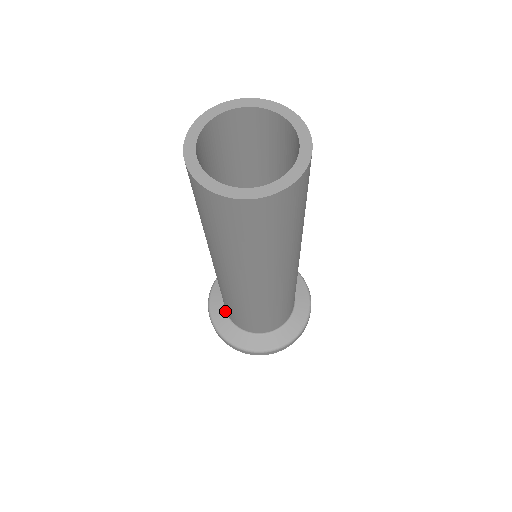
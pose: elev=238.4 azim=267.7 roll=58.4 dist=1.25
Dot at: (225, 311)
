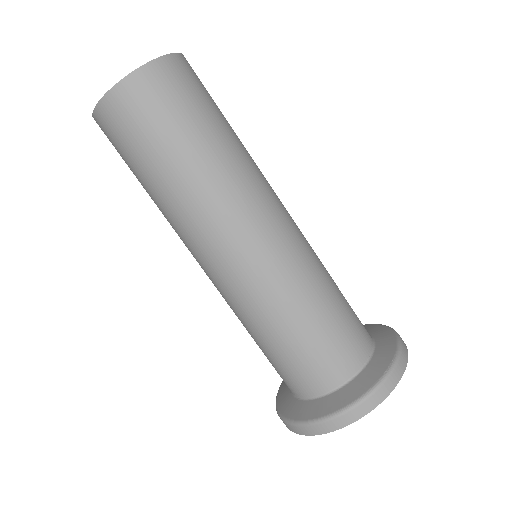
Dot at: (291, 393)
